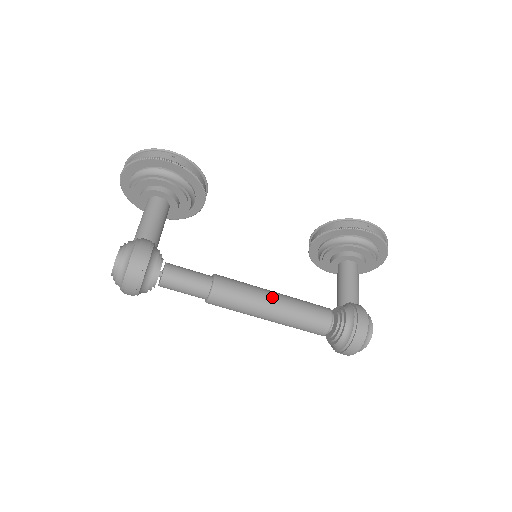
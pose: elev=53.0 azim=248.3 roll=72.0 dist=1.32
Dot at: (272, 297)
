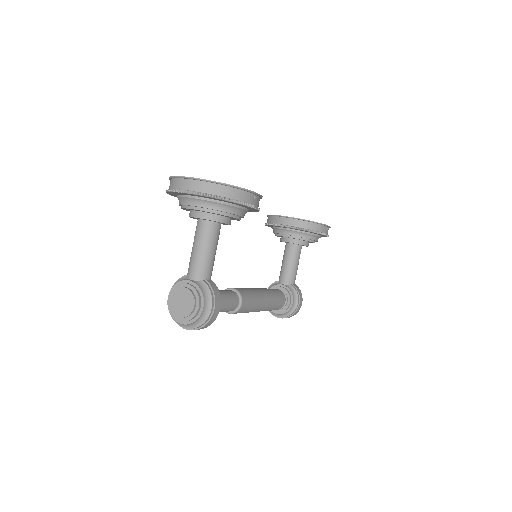
Dot at: (265, 302)
